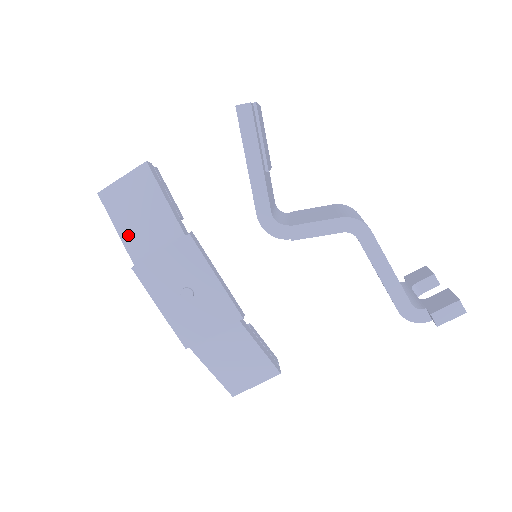
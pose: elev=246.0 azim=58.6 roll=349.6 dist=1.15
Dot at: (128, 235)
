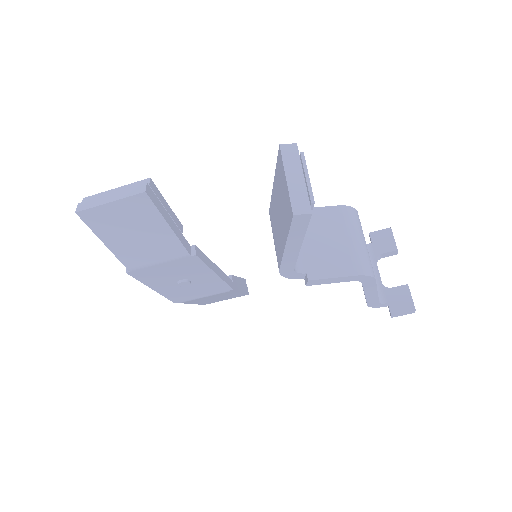
Dot at: (122, 251)
